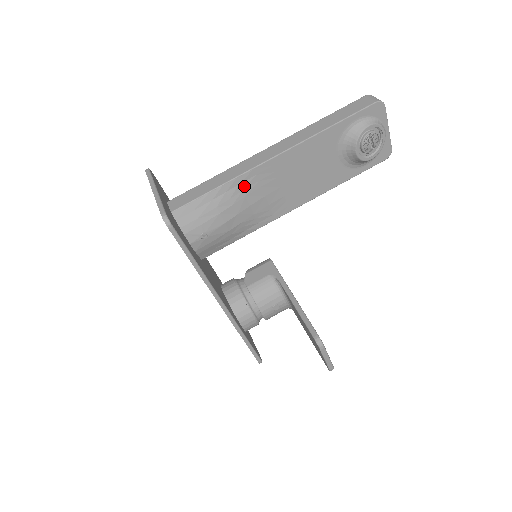
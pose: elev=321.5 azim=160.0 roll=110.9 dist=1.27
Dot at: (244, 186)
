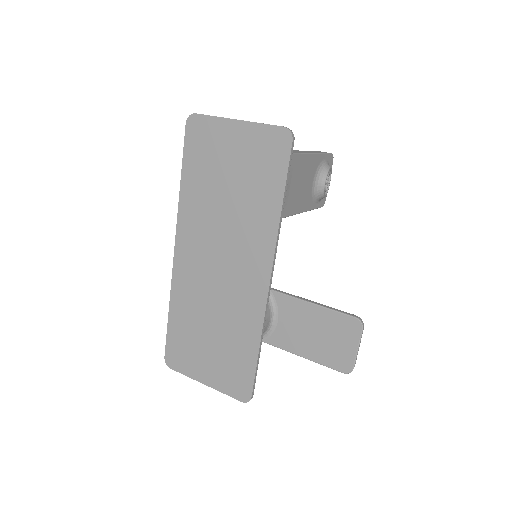
Dot at: occluded
